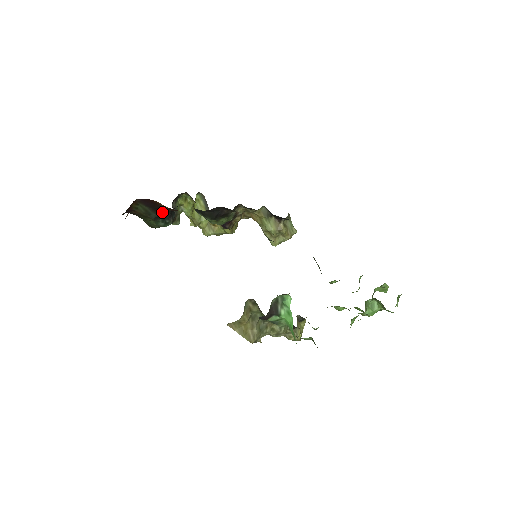
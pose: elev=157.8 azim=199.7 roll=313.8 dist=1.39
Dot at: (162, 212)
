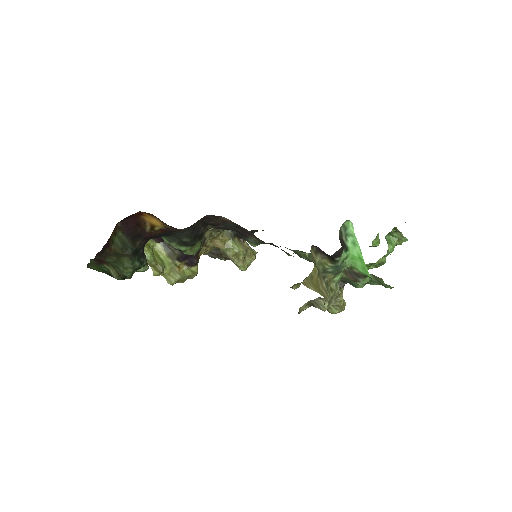
Dot at: (140, 243)
